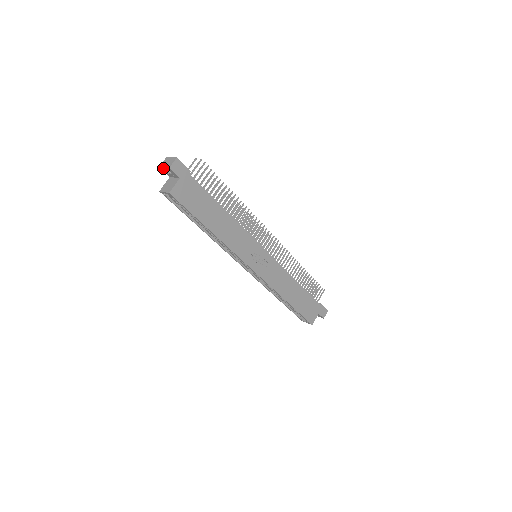
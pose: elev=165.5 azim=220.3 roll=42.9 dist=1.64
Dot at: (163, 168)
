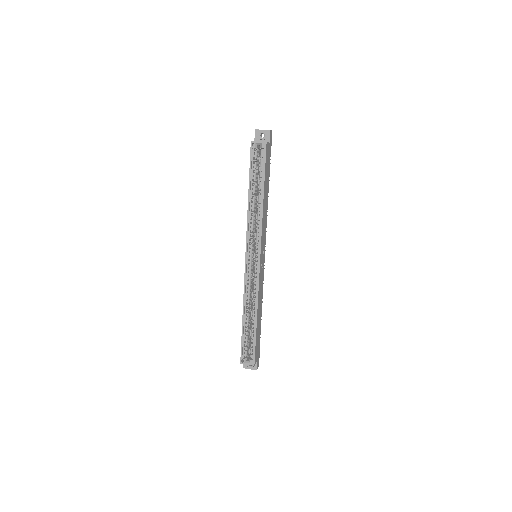
Dot at: (259, 131)
